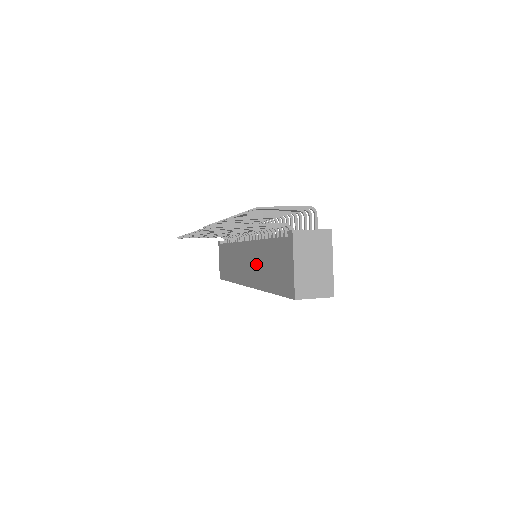
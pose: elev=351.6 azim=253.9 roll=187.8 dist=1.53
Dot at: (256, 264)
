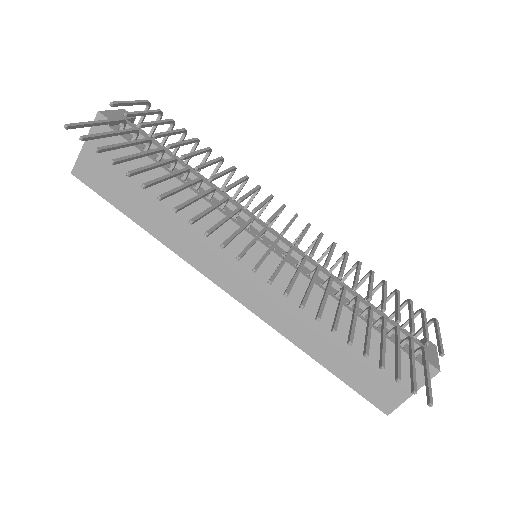
Dot at: (294, 306)
